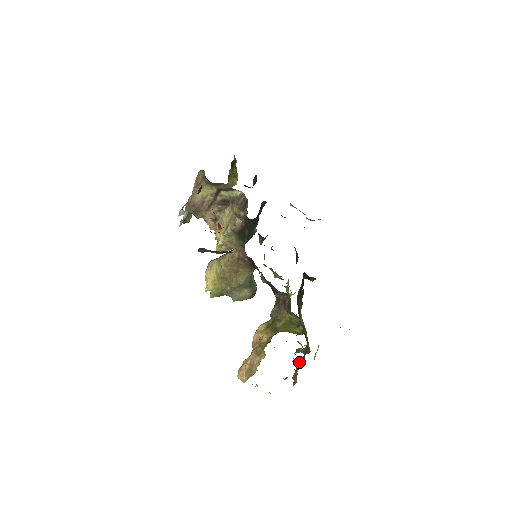
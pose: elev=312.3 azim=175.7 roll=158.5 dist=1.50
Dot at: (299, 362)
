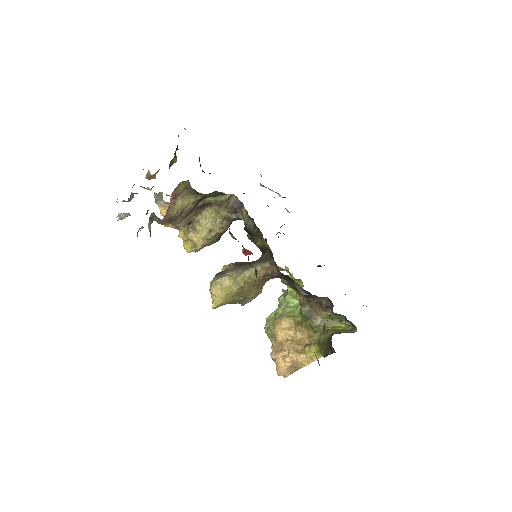
Dot at: occluded
